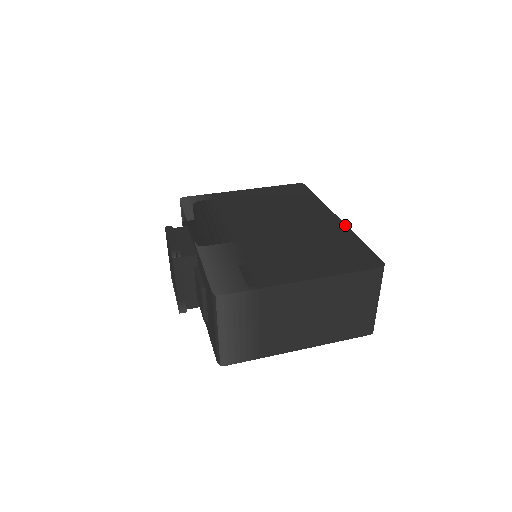
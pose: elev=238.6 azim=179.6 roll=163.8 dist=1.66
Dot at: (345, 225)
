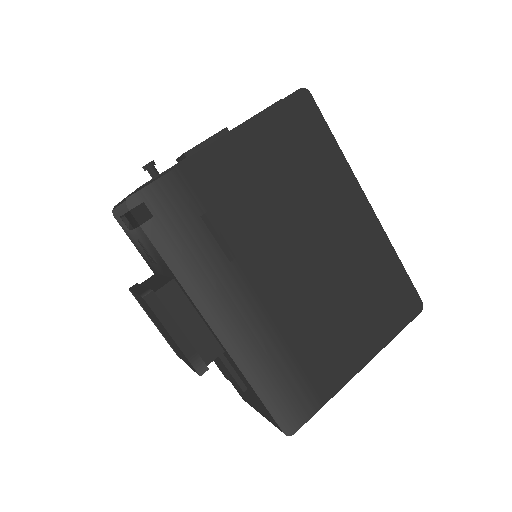
Dot at: (381, 226)
